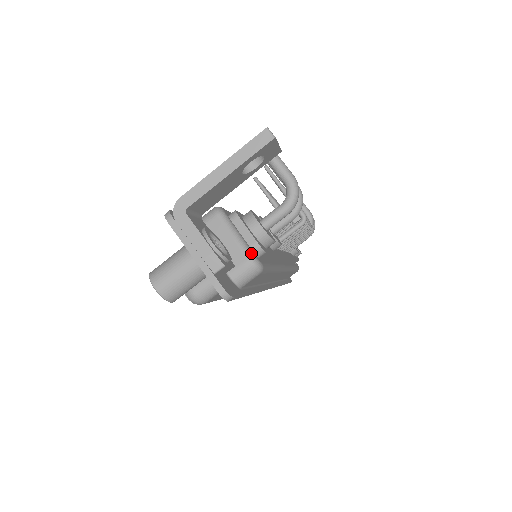
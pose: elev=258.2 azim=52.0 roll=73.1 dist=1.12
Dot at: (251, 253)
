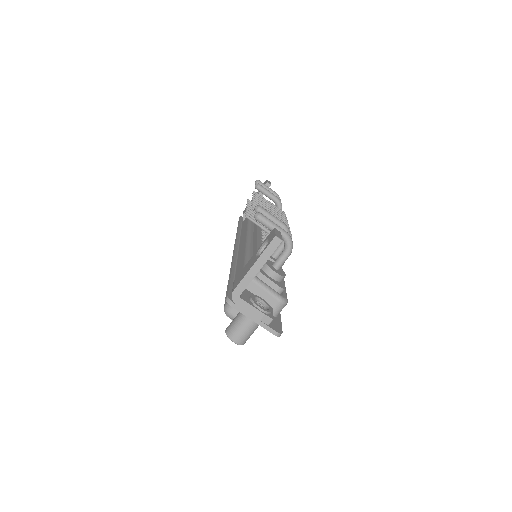
Dot at: (279, 296)
